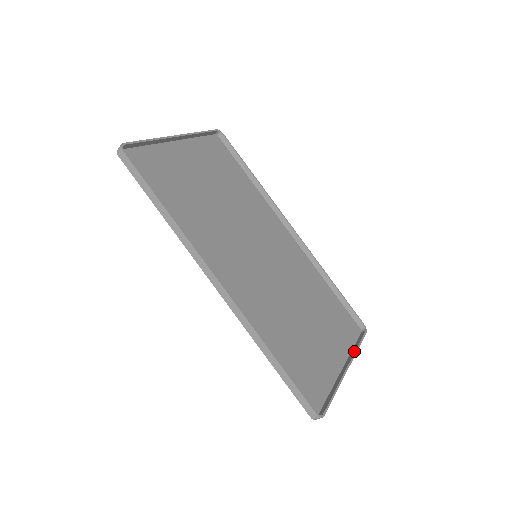
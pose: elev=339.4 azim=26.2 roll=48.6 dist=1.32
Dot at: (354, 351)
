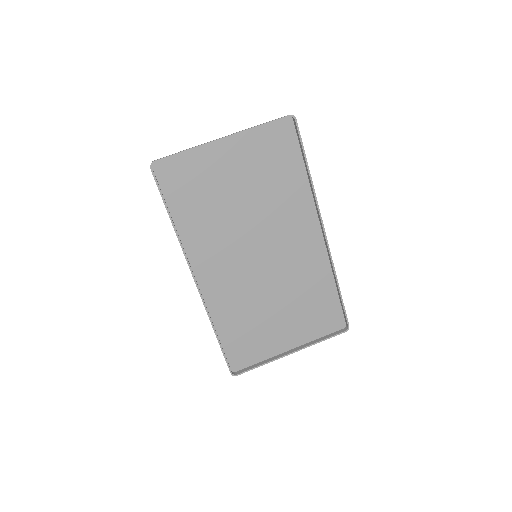
Dot at: (313, 343)
